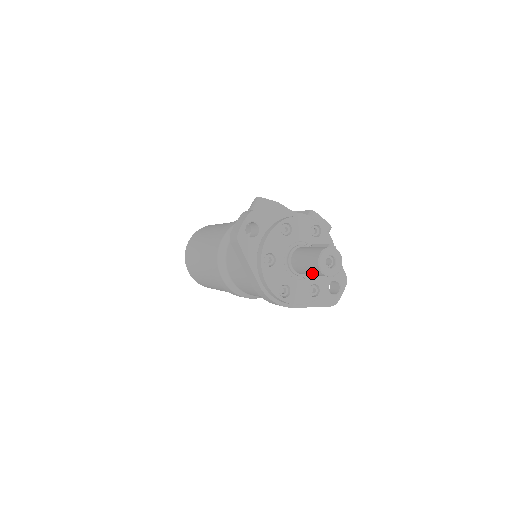
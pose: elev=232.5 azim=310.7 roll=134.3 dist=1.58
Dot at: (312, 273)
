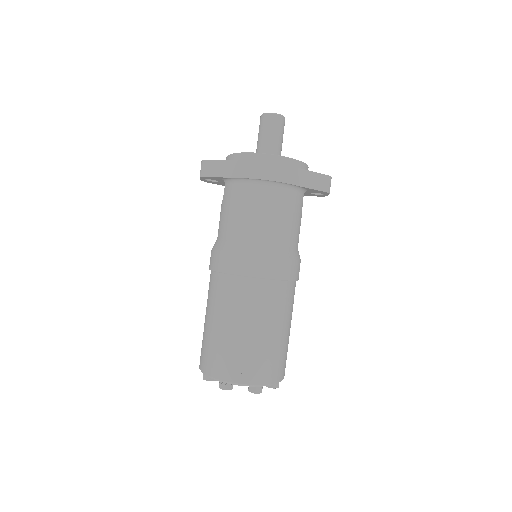
Dot at: (271, 130)
